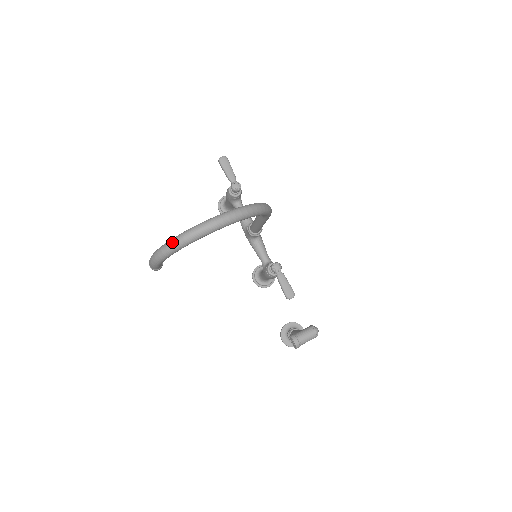
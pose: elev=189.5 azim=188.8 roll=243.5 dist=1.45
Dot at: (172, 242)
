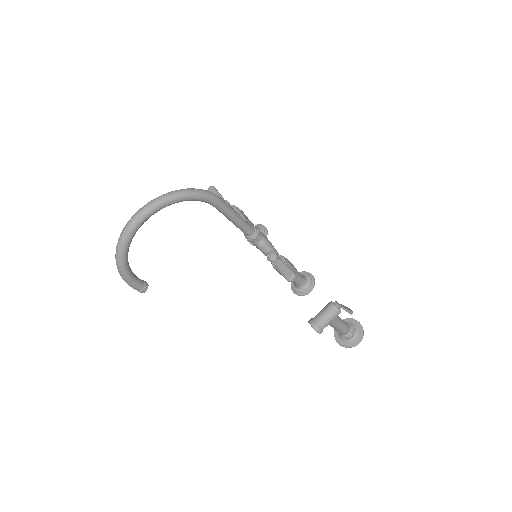
Dot at: (116, 250)
